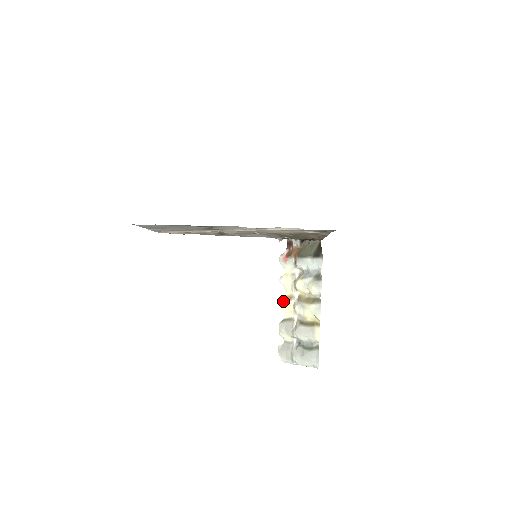
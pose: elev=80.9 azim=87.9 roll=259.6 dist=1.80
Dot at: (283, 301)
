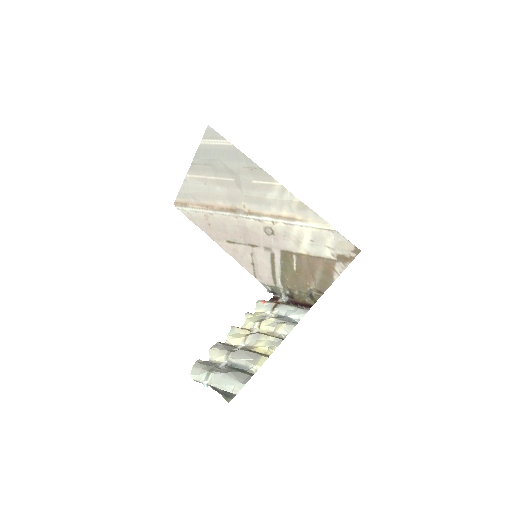
Dot at: (237, 328)
